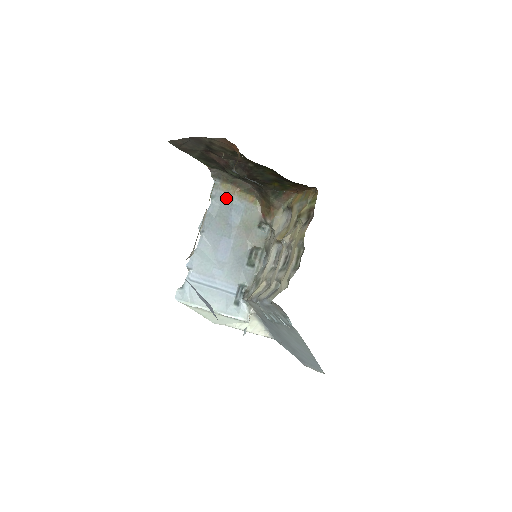
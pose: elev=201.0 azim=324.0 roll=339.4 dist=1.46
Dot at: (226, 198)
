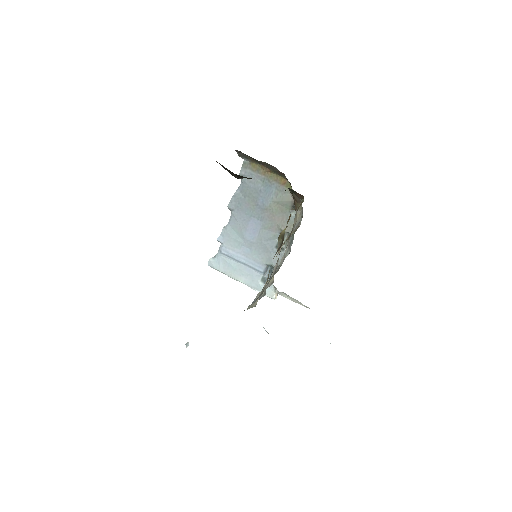
Dot at: (256, 178)
